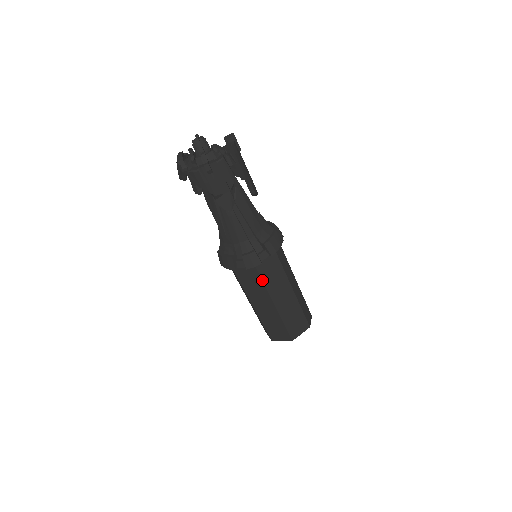
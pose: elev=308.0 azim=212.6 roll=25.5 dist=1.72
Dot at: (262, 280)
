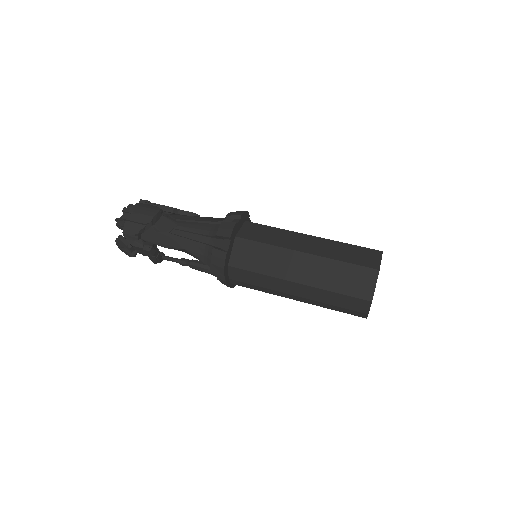
Dot at: (264, 243)
